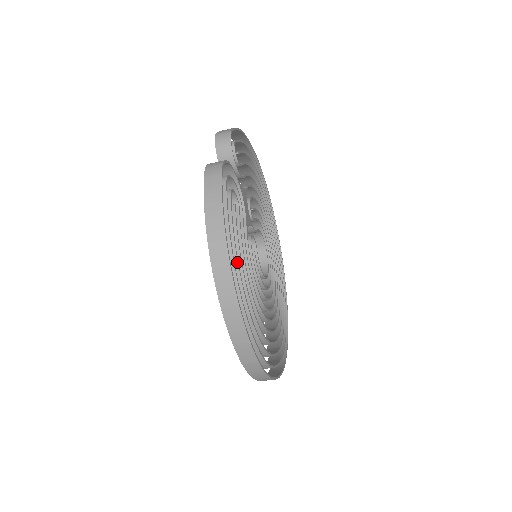
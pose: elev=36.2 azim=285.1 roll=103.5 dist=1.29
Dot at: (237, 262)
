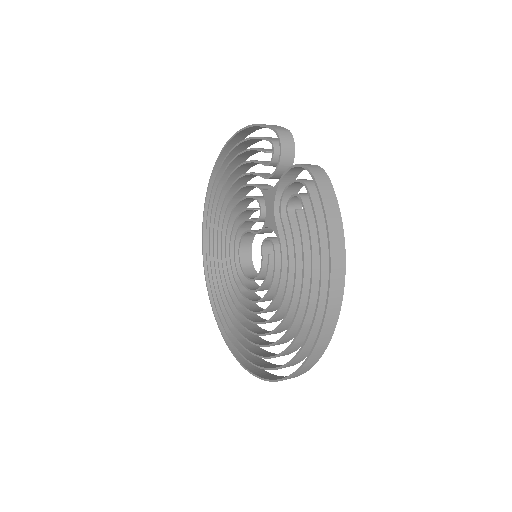
Dot at: occluded
